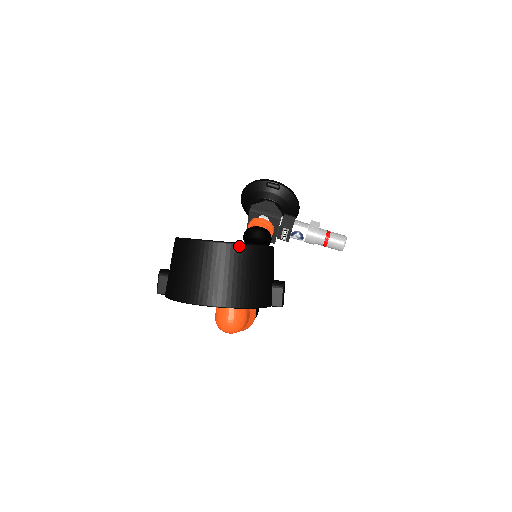
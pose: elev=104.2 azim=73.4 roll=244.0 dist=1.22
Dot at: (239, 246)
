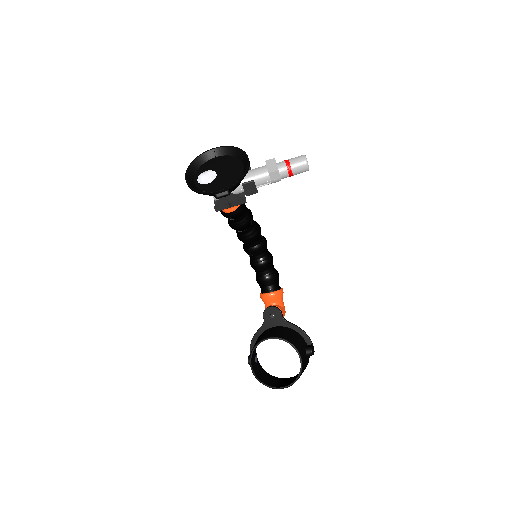
Dot at: occluded
